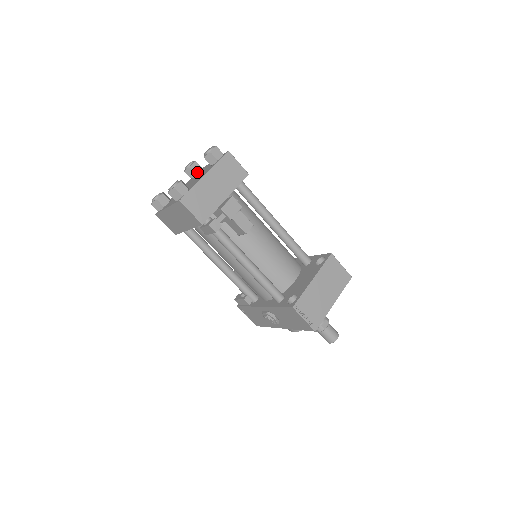
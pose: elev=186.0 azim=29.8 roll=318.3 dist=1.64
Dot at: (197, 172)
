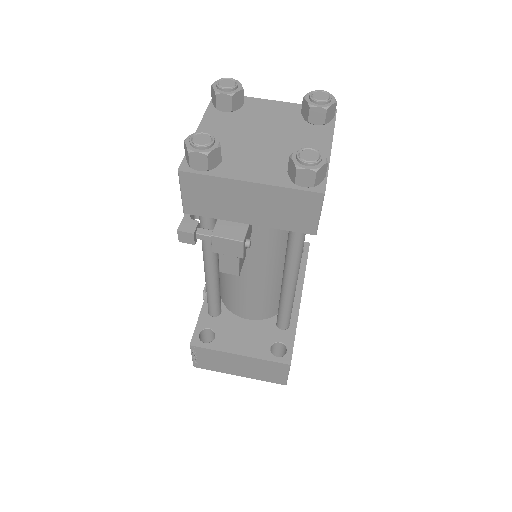
Dot at: (311, 121)
